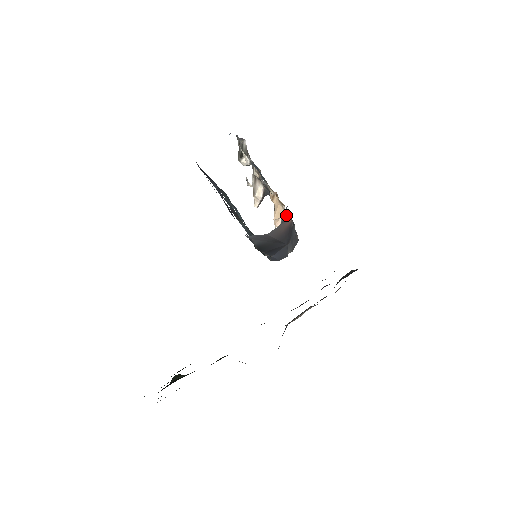
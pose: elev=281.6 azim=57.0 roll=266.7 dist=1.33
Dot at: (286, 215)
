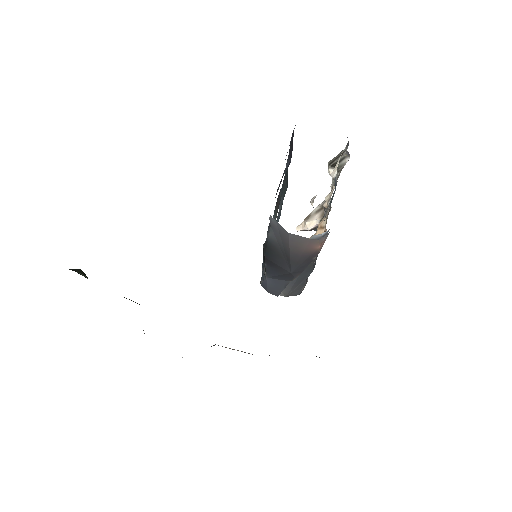
Dot at: occluded
